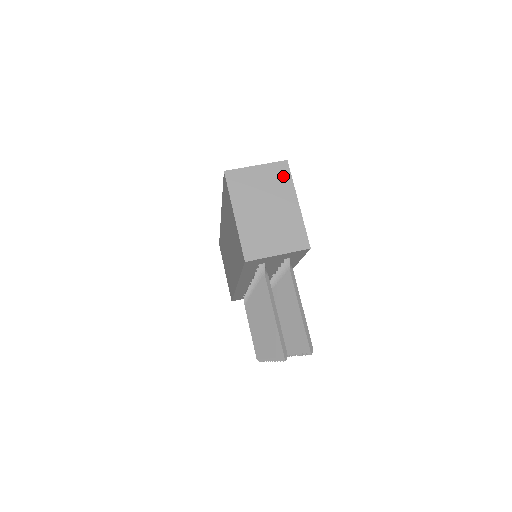
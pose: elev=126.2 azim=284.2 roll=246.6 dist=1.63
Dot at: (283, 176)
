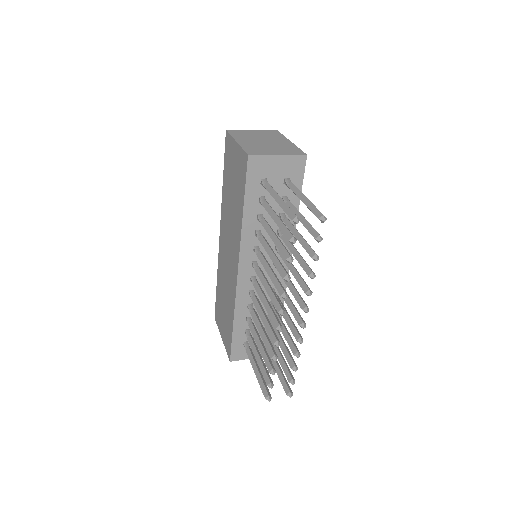
Dot at: (275, 134)
